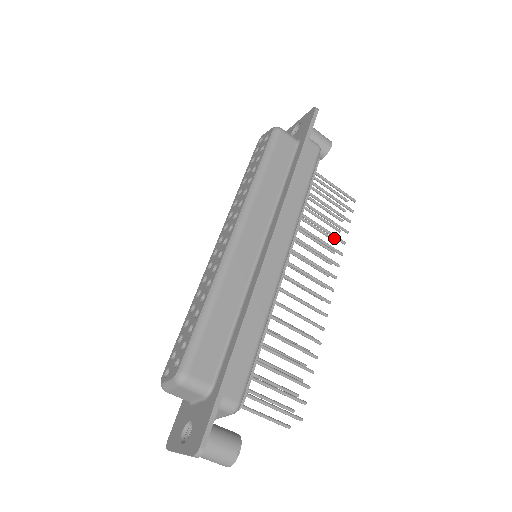
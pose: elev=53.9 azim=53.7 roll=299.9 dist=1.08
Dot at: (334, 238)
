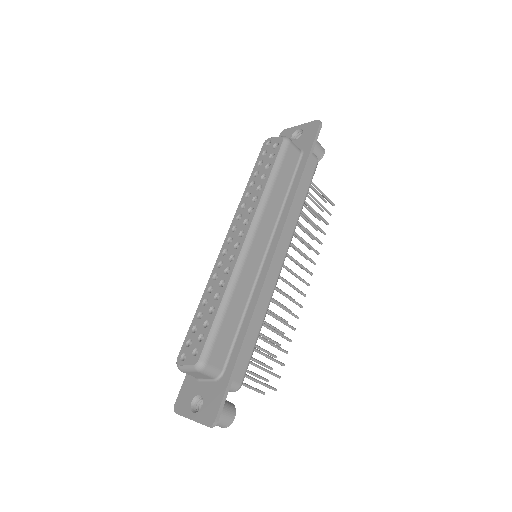
Dot at: occluded
